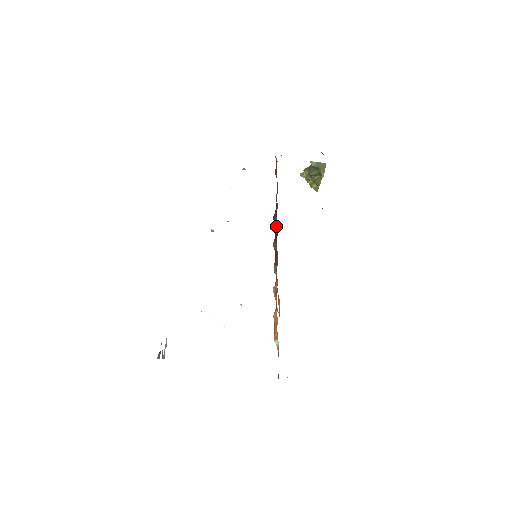
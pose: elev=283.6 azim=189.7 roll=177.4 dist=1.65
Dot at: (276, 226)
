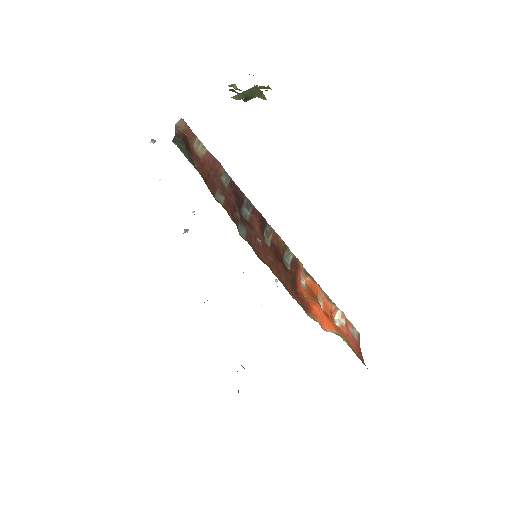
Dot at: (254, 248)
